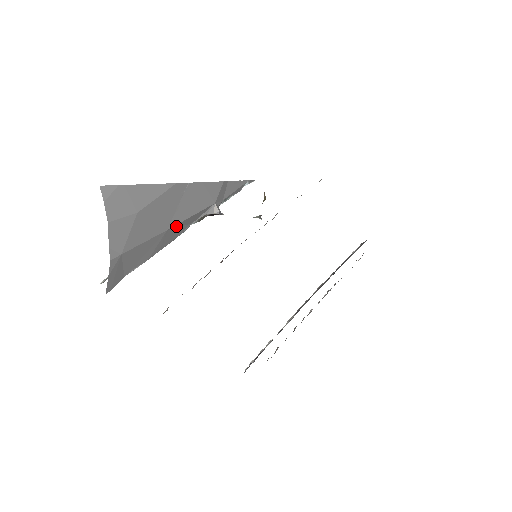
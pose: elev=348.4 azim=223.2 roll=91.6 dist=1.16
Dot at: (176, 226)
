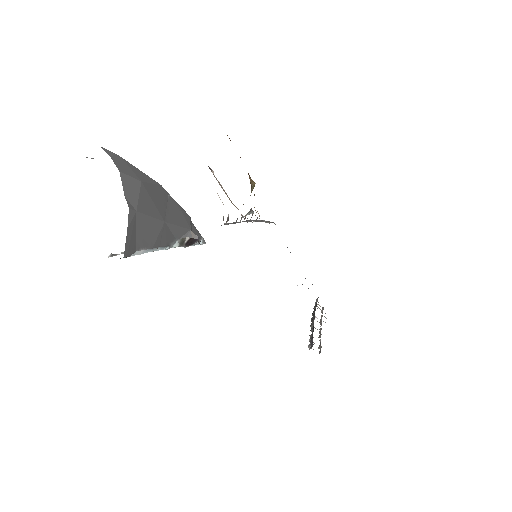
Dot at: (169, 226)
